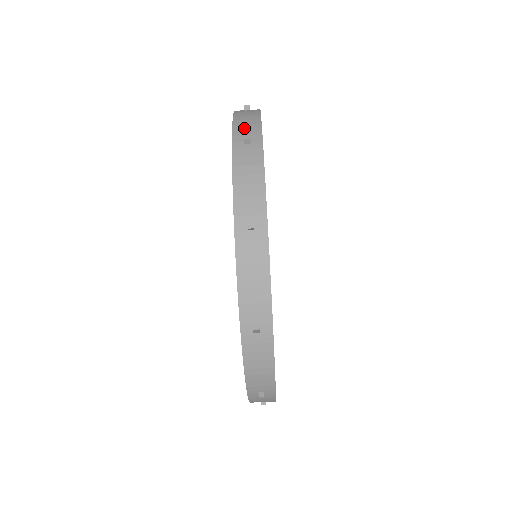
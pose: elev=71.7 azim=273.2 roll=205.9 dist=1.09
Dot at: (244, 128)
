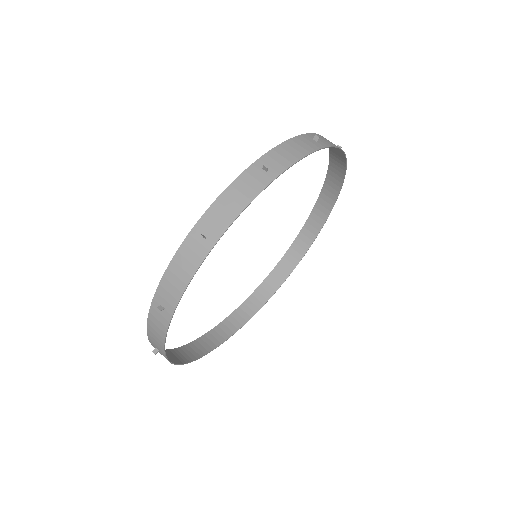
Dot at: (337, 156)
